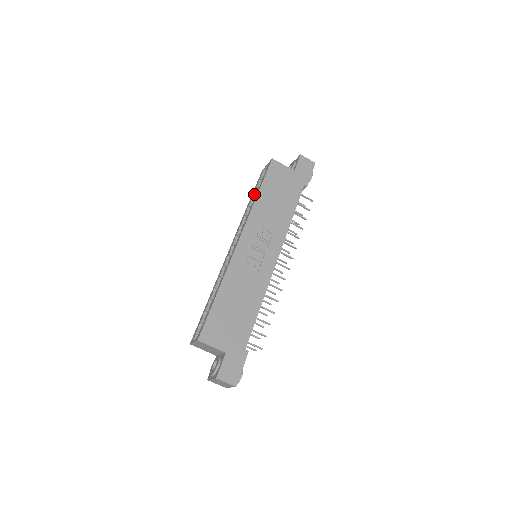
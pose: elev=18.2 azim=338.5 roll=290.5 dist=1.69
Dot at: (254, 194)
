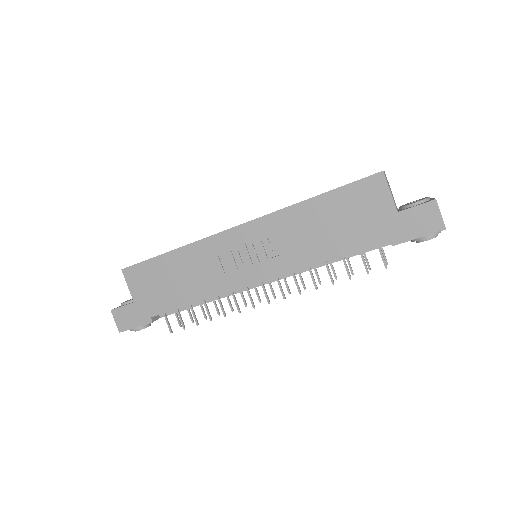
Dot at: occluded
